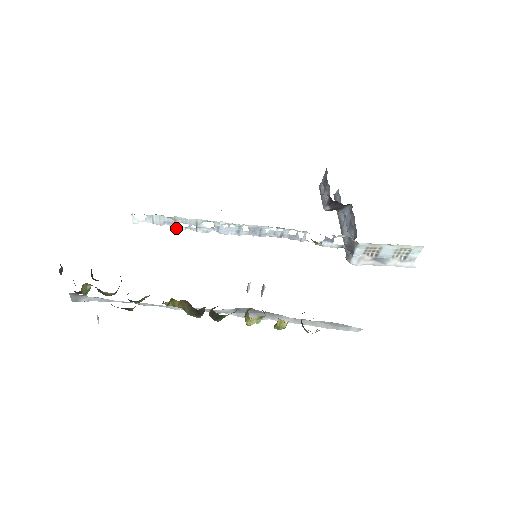
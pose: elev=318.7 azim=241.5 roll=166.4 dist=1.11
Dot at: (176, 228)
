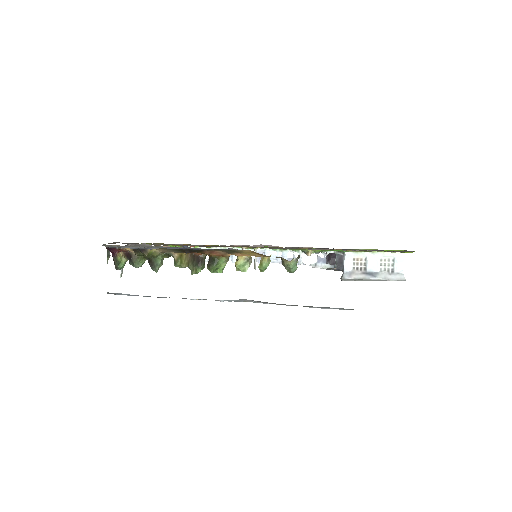
Dot at: occluded
